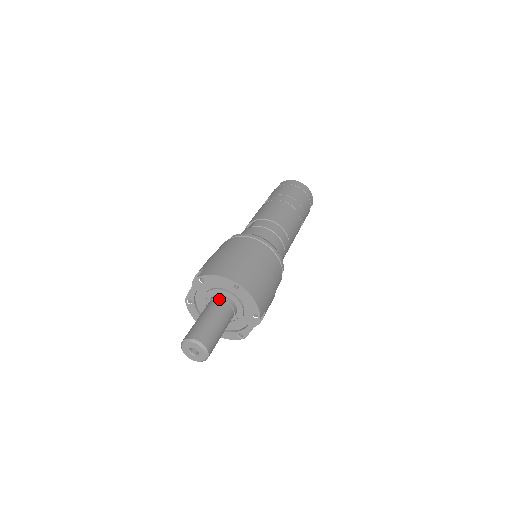
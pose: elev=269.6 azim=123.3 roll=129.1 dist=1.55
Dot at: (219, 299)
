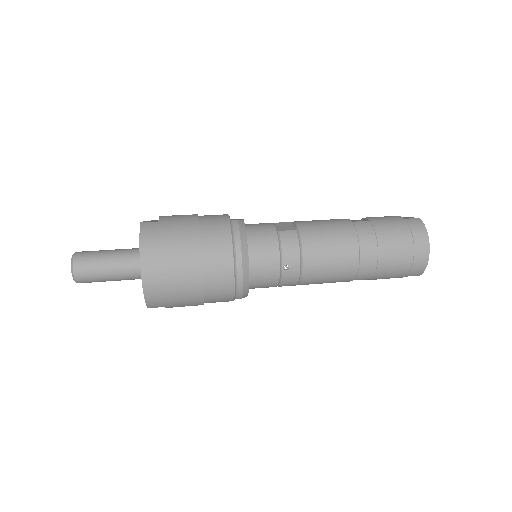
Dot at: occluded
